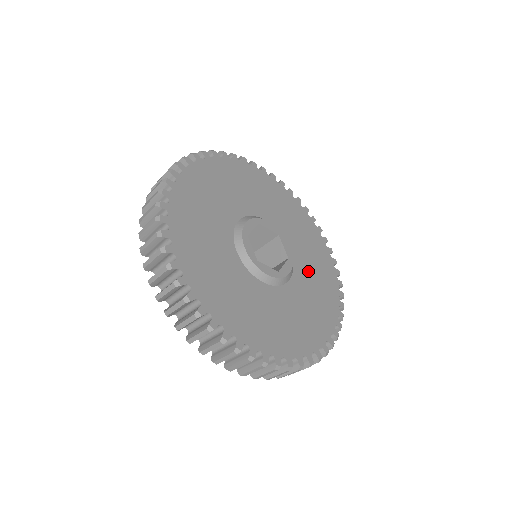
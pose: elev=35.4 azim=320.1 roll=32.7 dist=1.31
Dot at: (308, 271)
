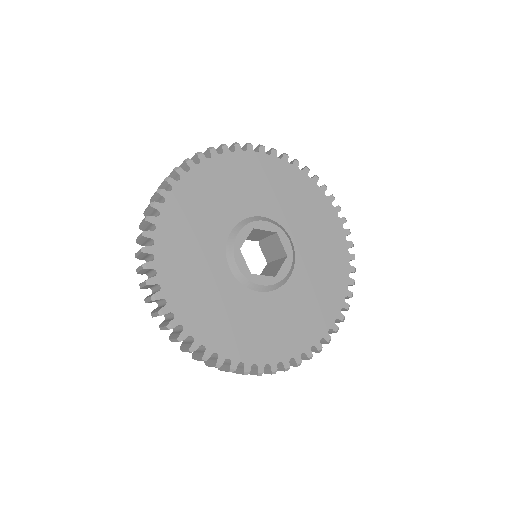
Dot at: (313, 258)
